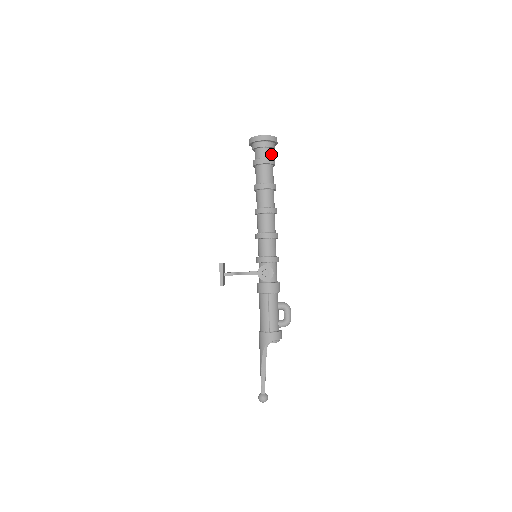
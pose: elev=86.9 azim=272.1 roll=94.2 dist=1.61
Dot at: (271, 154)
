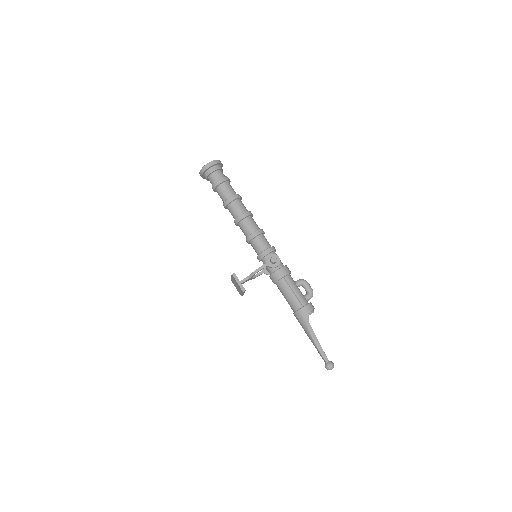
Dot at: (223, 174)
